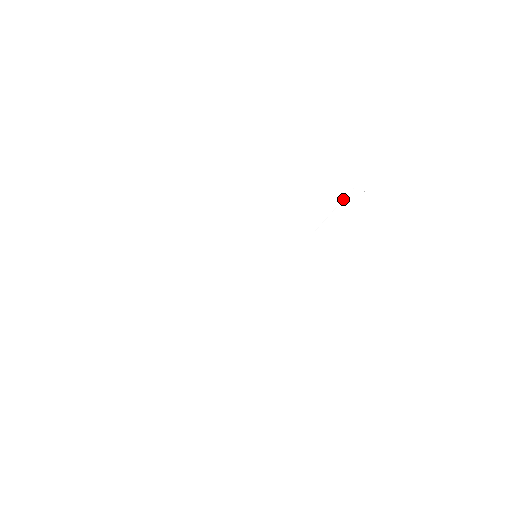
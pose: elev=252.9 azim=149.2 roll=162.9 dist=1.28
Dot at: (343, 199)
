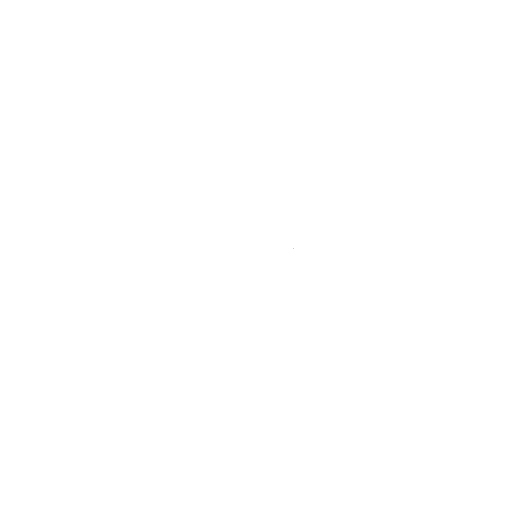
Dot at: occluded
